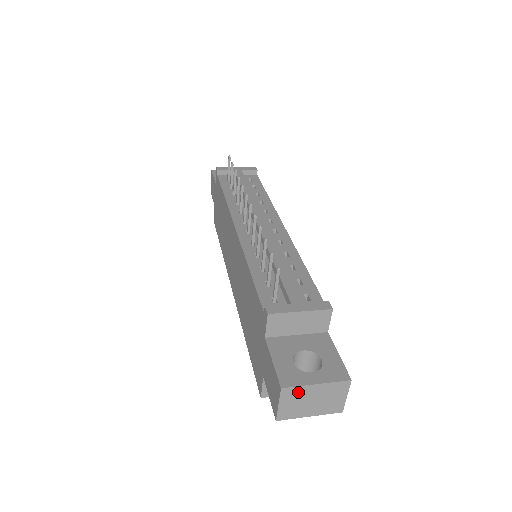
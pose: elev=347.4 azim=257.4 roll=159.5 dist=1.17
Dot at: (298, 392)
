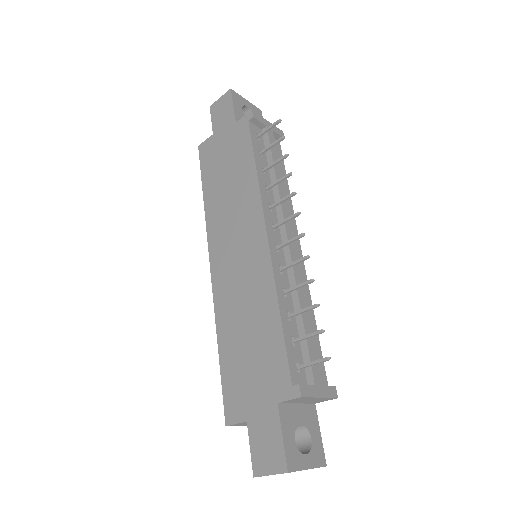
Dot at: occluded
